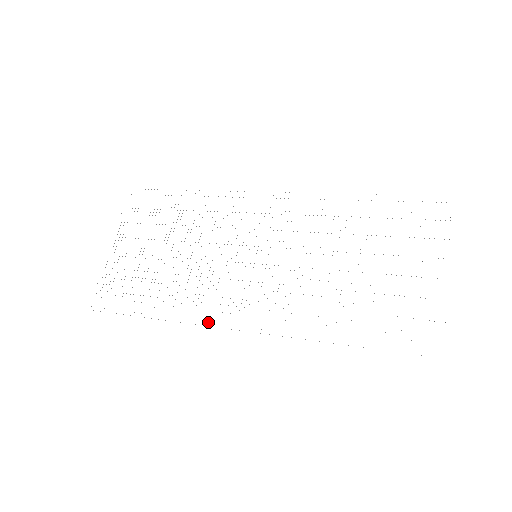
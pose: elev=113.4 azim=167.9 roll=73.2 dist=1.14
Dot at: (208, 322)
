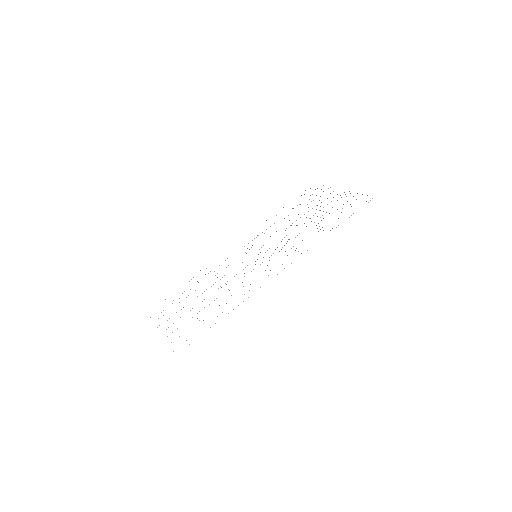
Dot at: occluded
